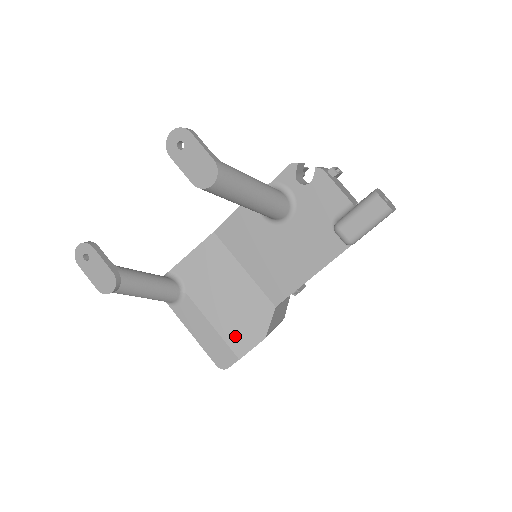
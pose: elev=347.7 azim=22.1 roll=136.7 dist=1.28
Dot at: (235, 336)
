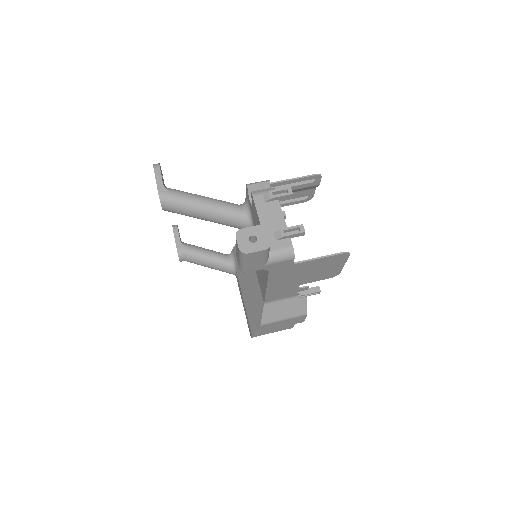
Dot at: (250, 315)
